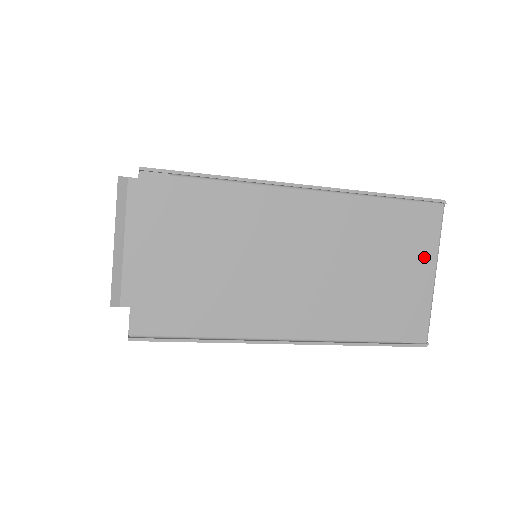
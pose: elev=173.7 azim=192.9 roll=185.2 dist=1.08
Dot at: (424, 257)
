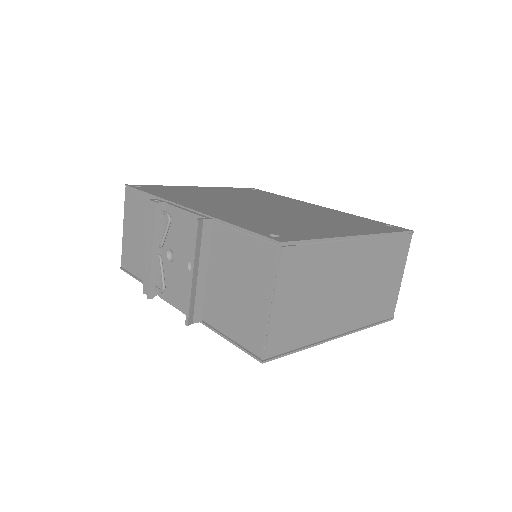
Dot at: (400, 267)
